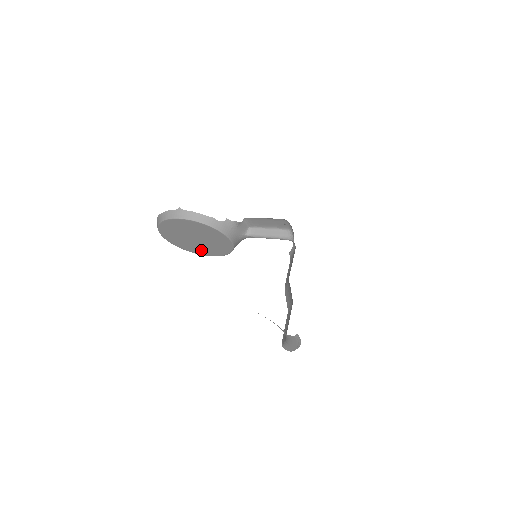
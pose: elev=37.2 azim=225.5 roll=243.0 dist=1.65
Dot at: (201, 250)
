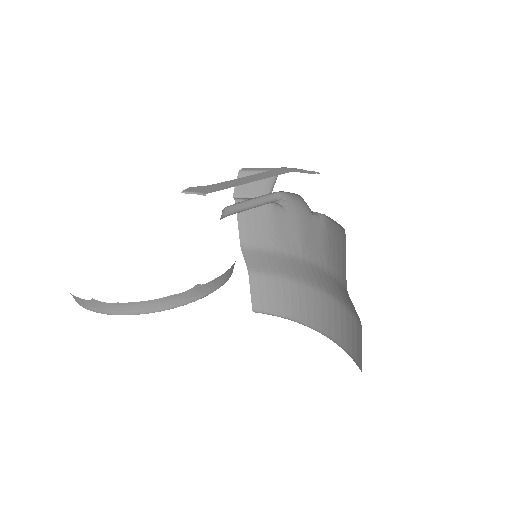
Dot at: occluded
